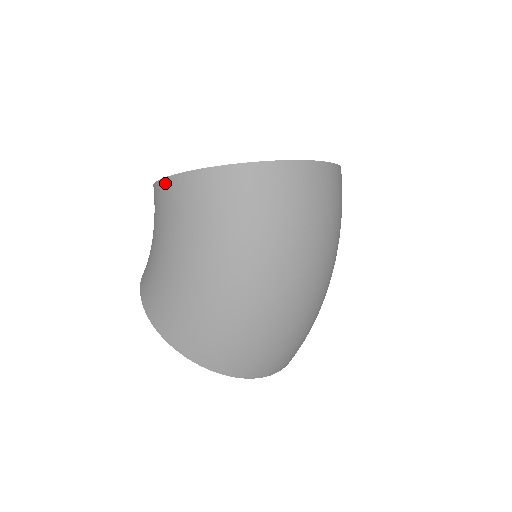
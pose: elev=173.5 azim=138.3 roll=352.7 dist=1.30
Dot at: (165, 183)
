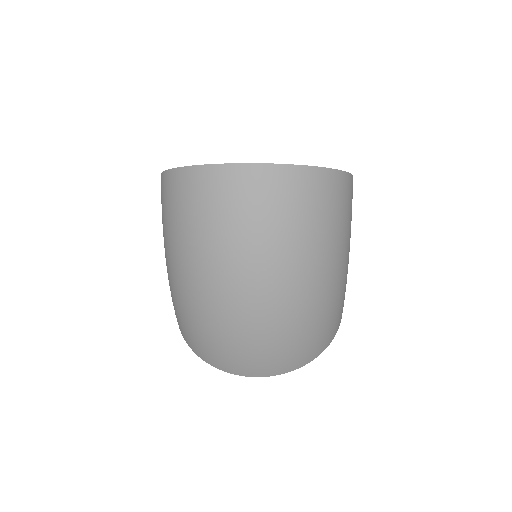
Dot at: occluded
